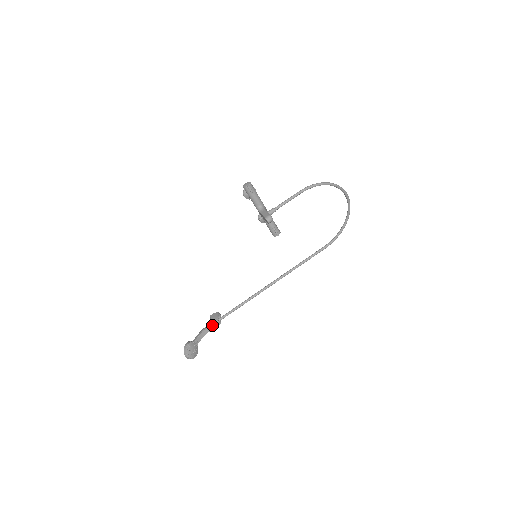
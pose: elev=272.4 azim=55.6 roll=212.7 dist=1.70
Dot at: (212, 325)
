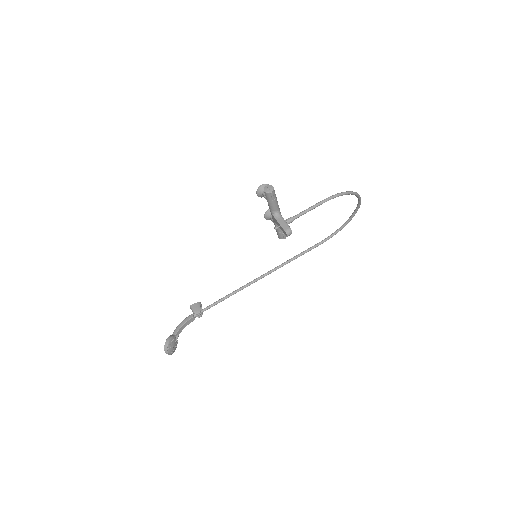
Dot at: (194, 317)
